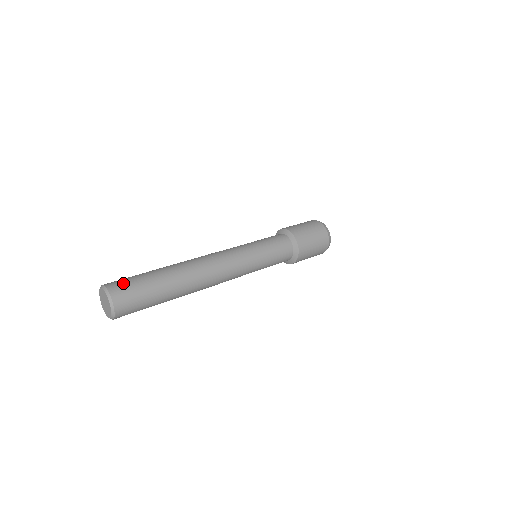
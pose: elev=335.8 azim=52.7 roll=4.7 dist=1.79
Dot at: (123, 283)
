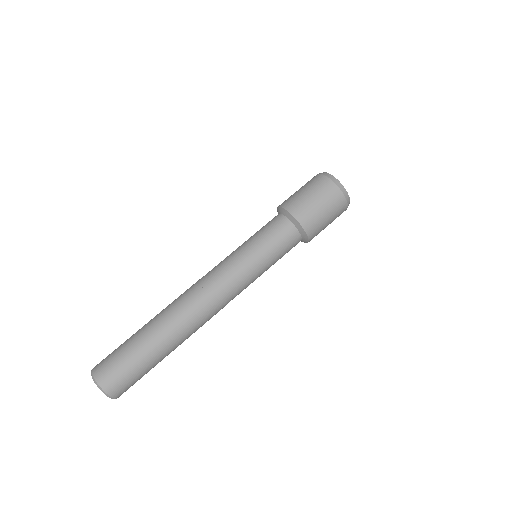
Dot at: (110, 367)
